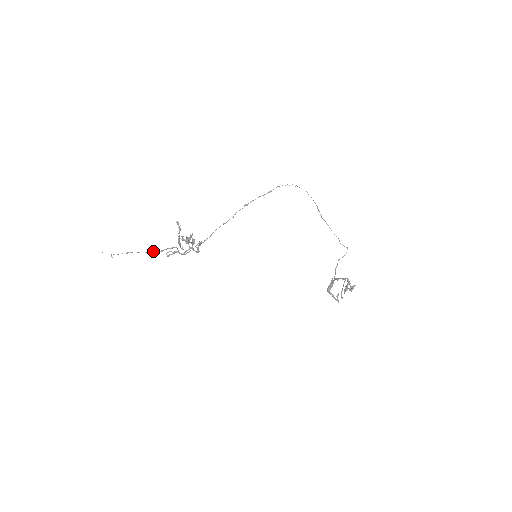
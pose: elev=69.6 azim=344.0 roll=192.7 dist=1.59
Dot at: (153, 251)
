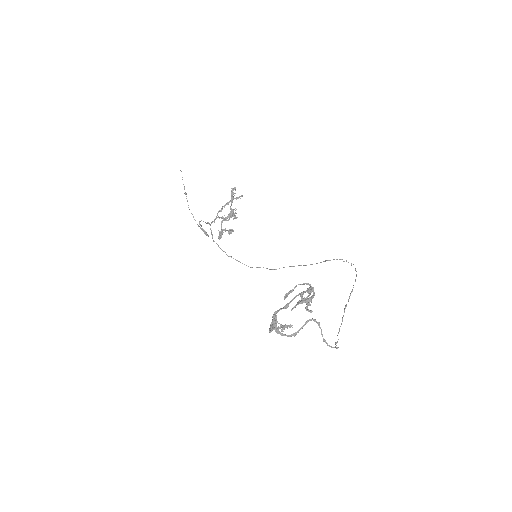
Dot at: occluded
